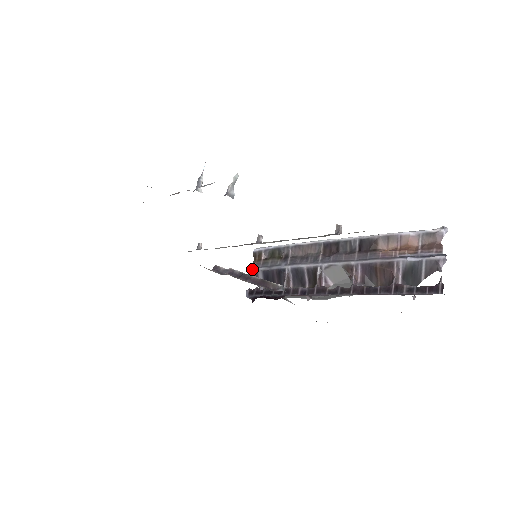
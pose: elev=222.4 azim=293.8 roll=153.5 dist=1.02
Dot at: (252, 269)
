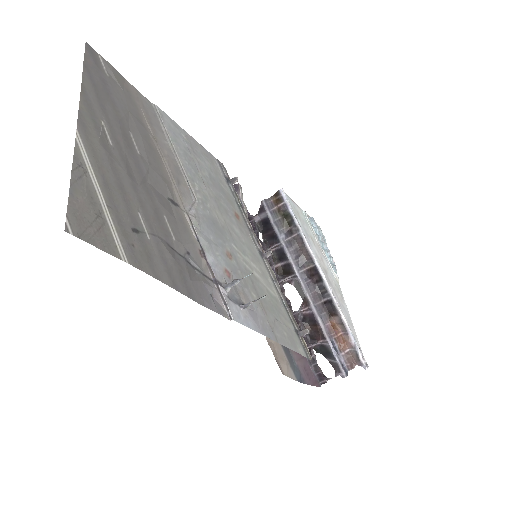
Dot at: (265, 203)
